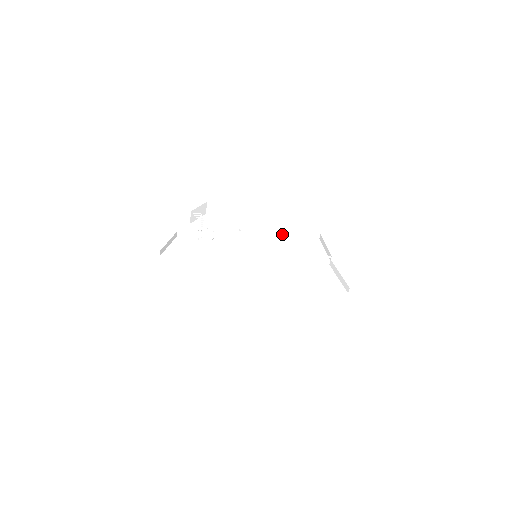
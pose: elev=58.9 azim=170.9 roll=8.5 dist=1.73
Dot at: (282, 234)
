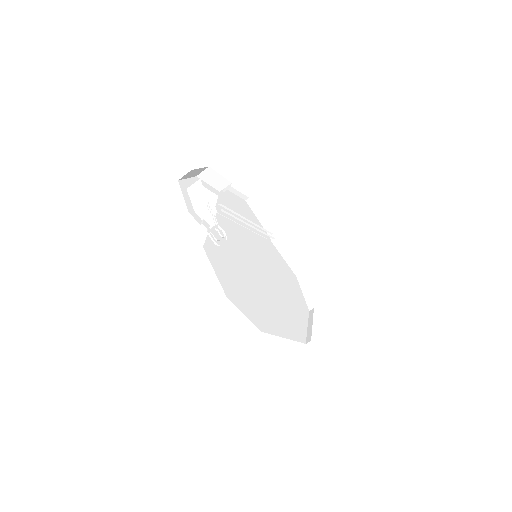
Dot at: (232, 203)
